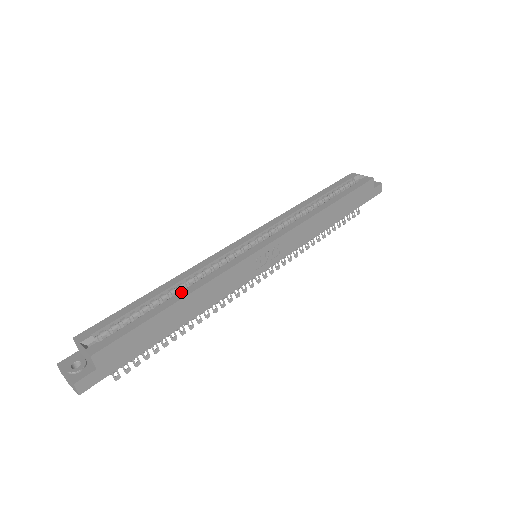
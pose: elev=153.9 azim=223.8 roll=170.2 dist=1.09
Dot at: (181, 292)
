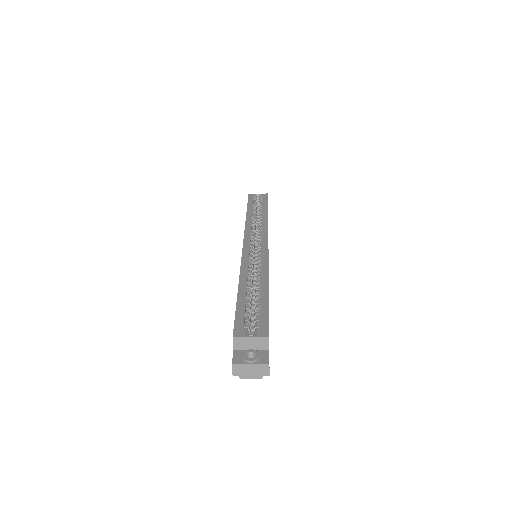
Dot at: (261, 283)
